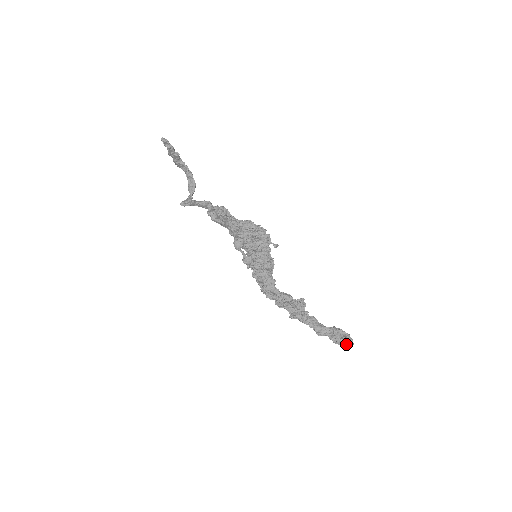
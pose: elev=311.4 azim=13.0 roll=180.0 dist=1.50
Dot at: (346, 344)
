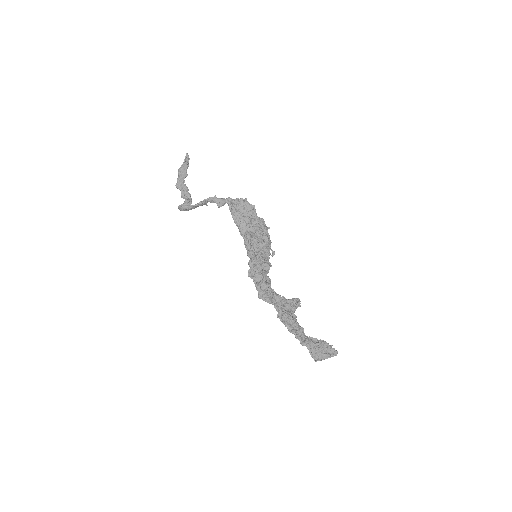
Dot at: (330, 354)
